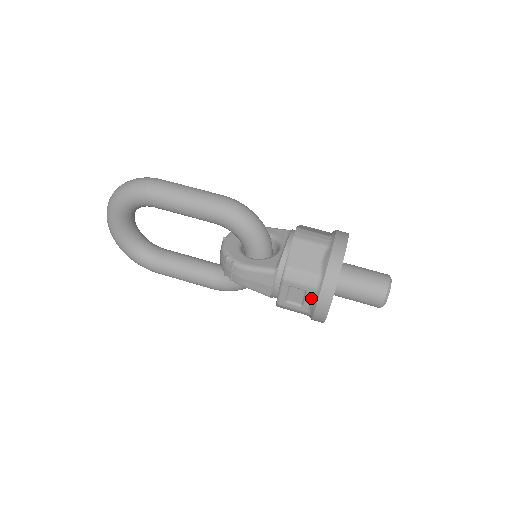
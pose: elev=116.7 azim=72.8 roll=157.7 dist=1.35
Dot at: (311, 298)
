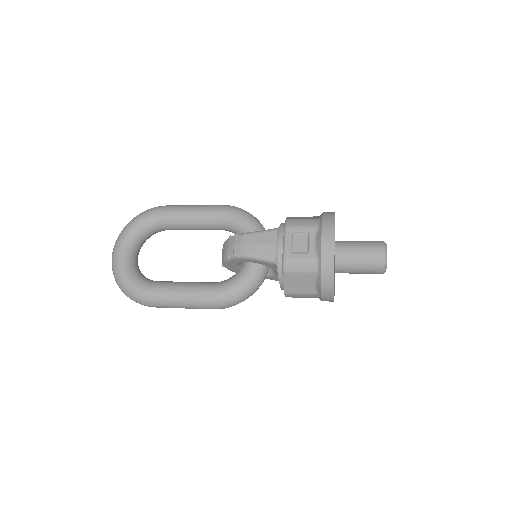
Dot at: (315, 238)
